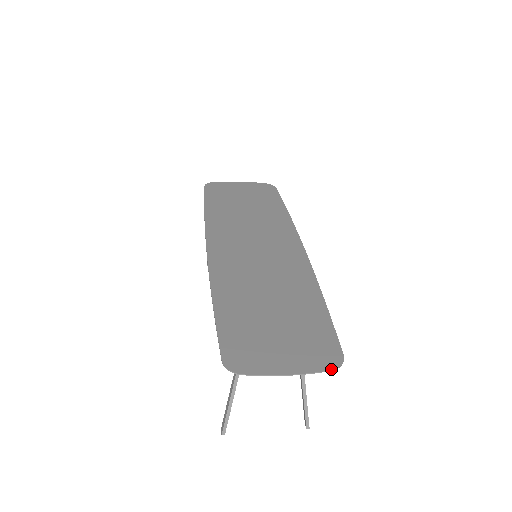
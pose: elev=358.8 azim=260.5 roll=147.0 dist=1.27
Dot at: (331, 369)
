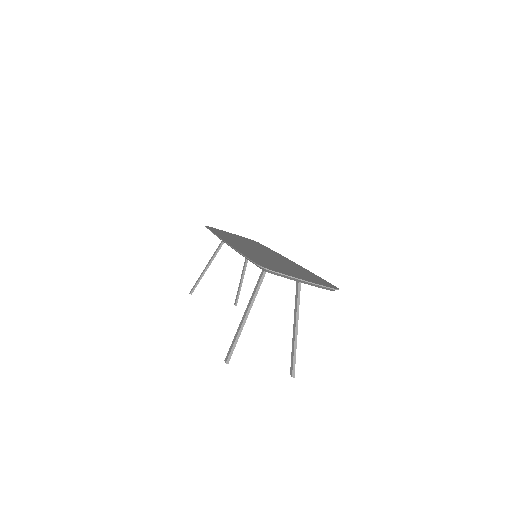
Dot at: (333, 288)
